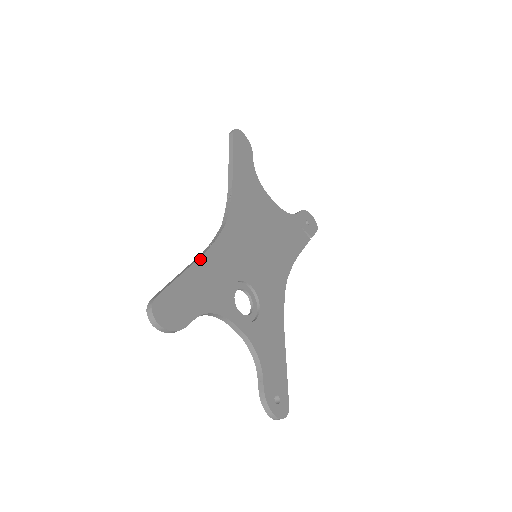
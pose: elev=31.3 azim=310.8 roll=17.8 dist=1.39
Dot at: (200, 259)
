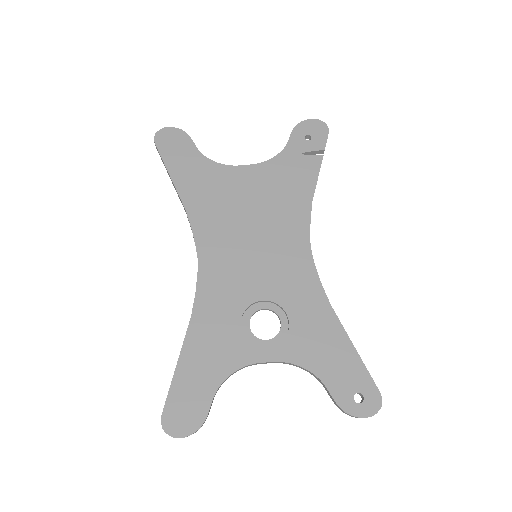
Dot at: (188, 332)
